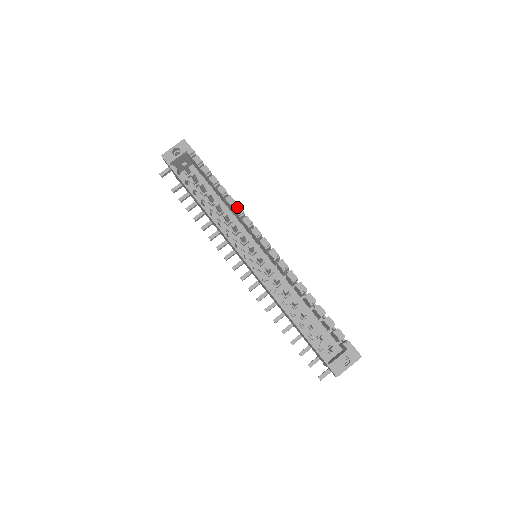
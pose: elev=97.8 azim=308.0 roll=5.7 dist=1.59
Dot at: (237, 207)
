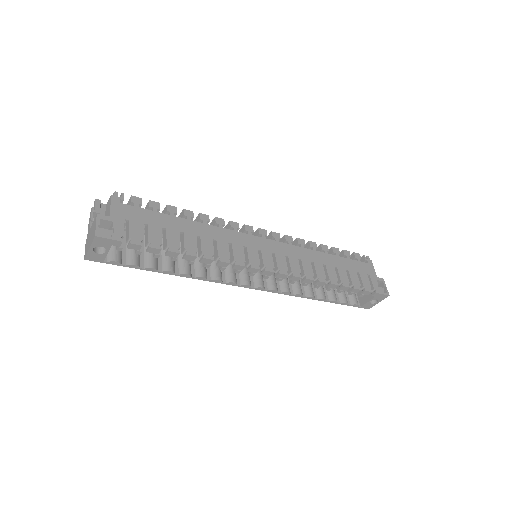
Dot at: (219, 263)
